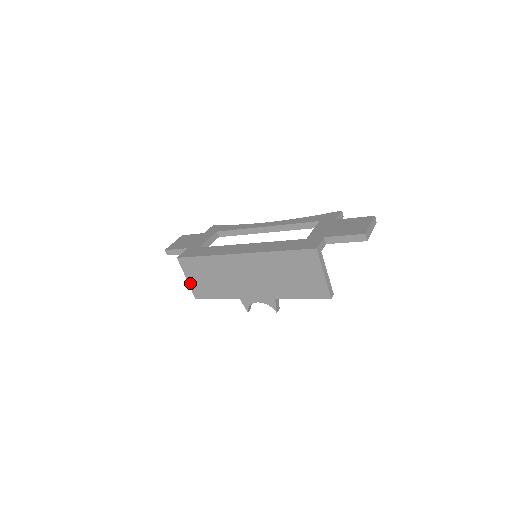
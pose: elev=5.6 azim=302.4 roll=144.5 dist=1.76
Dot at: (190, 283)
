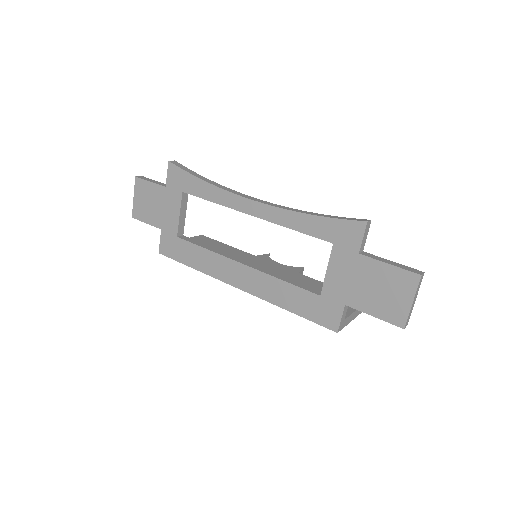
Dot at: occluded
